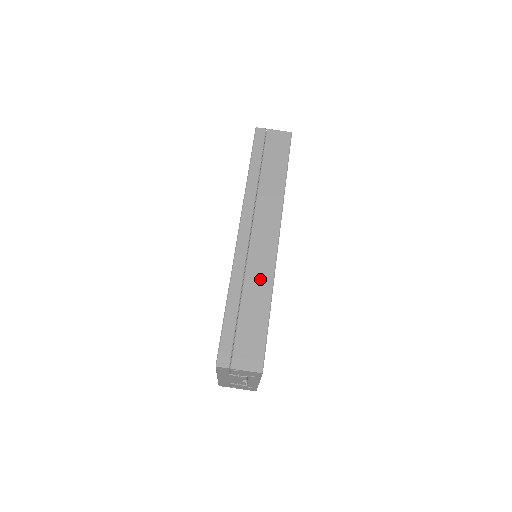
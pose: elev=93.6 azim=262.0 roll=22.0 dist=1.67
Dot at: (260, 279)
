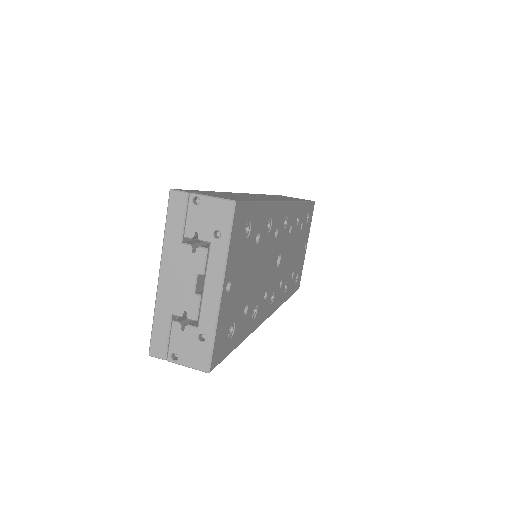
Dot at: occluded
